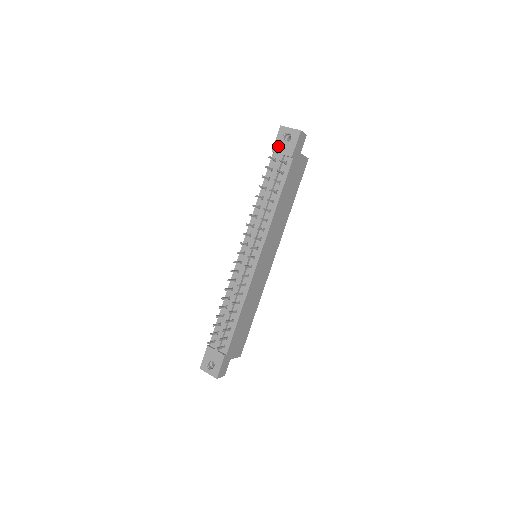
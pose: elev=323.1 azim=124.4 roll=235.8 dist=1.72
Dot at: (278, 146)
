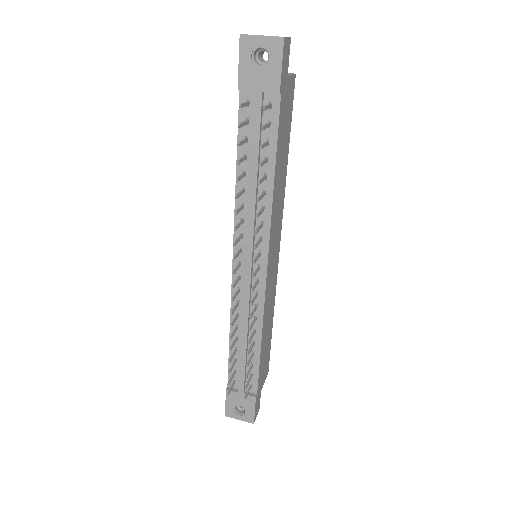
Dot at: (247, 77)
